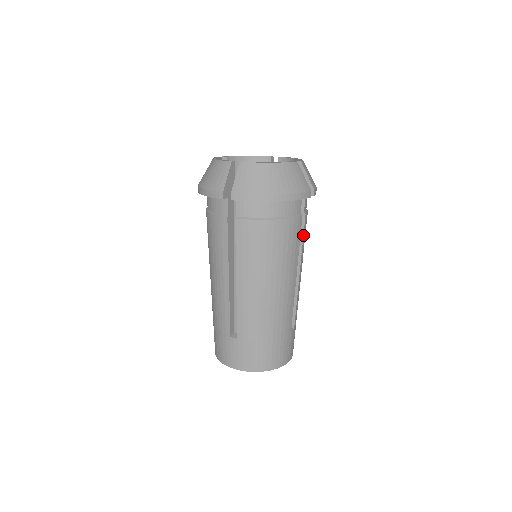
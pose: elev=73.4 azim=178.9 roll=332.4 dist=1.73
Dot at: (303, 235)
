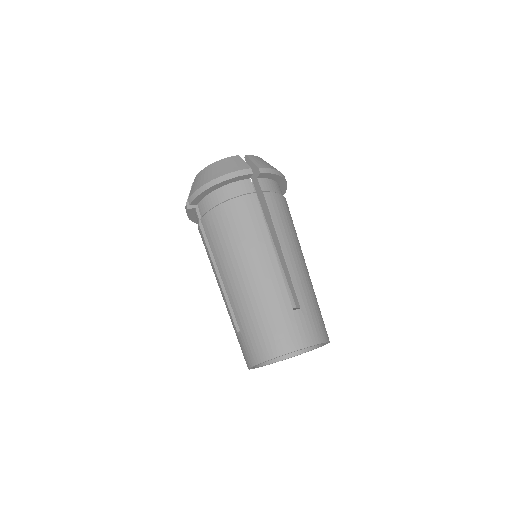
Dot at: occluded
